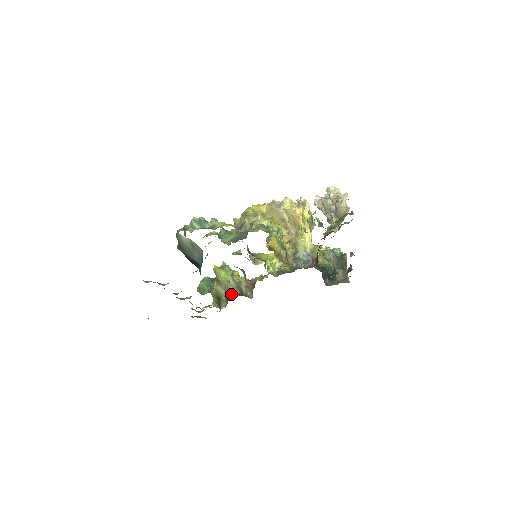
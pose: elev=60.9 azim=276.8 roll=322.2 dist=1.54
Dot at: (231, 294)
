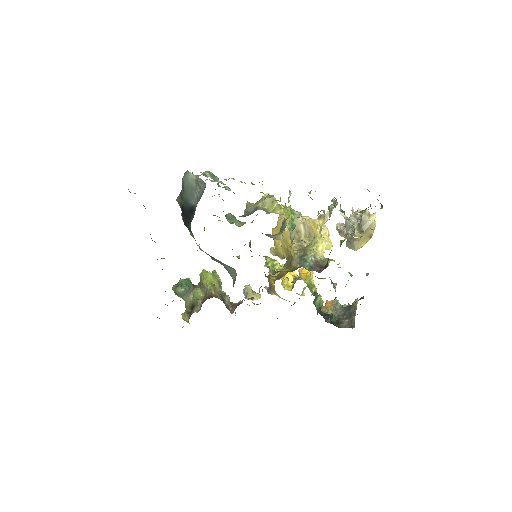
Dot at: (211, 296)
